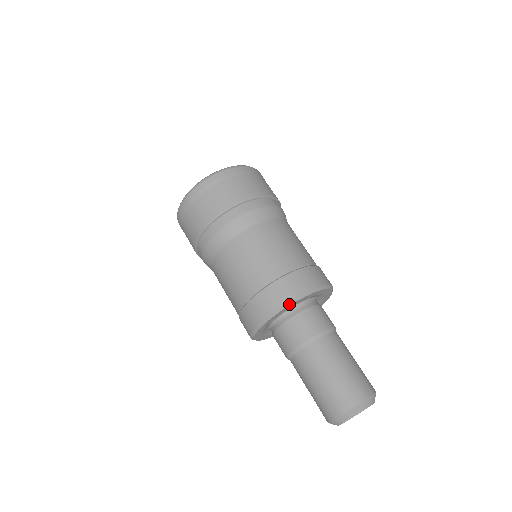
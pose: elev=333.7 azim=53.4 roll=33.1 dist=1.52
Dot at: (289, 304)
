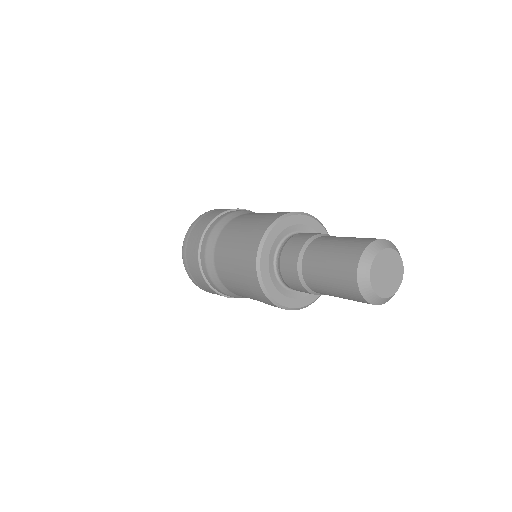
Dot at: (271, 228)
